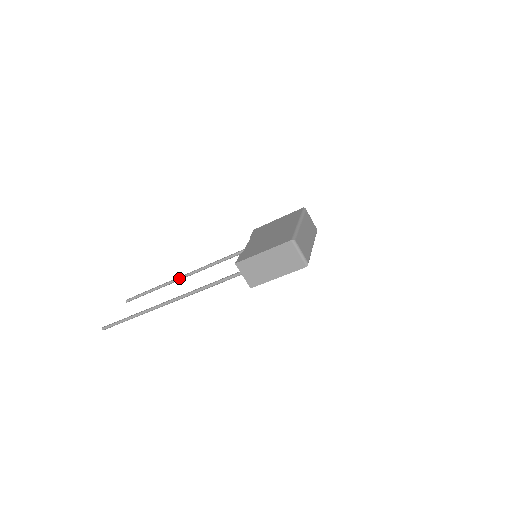
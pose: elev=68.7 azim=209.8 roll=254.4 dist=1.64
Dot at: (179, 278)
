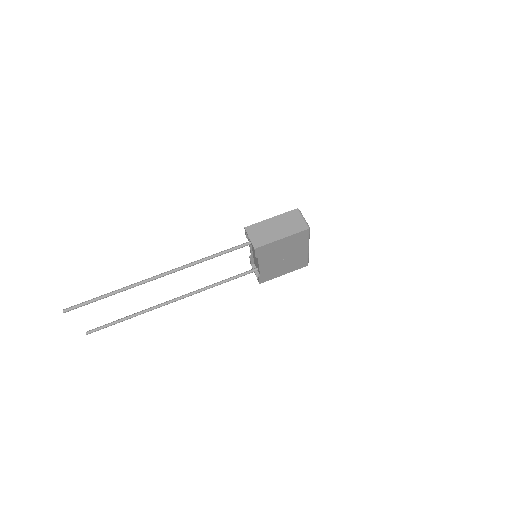
Dot at: (163, 303)
